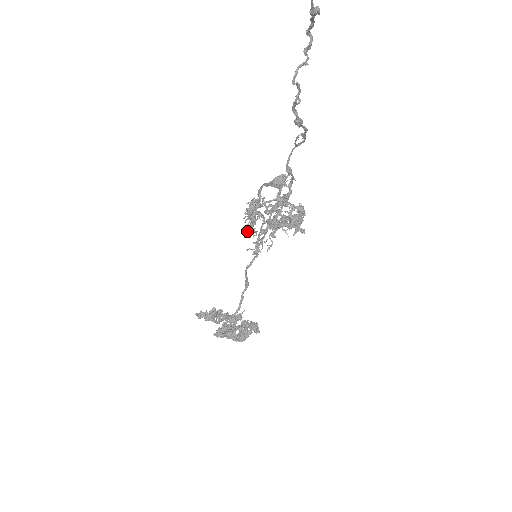
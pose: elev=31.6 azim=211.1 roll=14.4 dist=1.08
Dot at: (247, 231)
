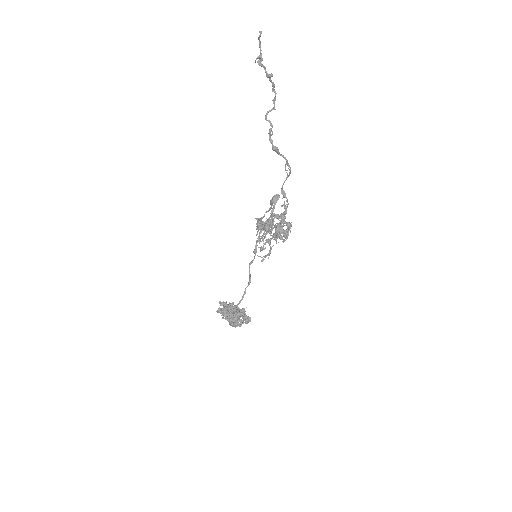
Dot at: occluded
